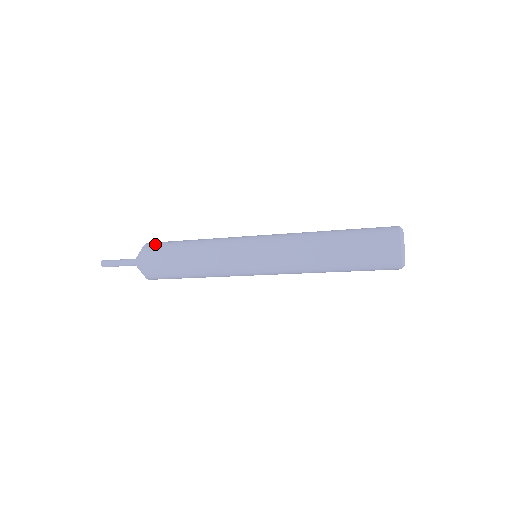
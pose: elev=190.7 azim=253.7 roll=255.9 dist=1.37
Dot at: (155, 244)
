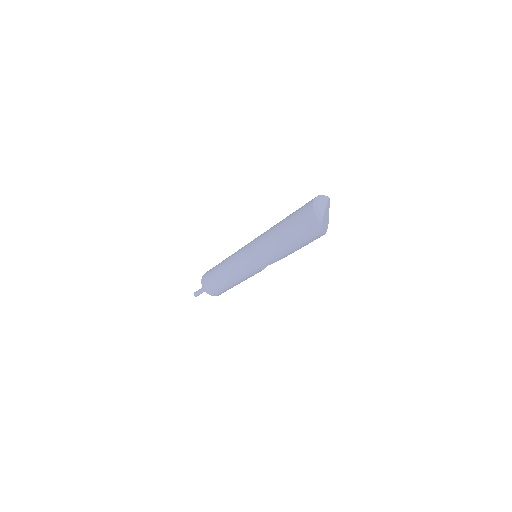
Dot at: occluded
